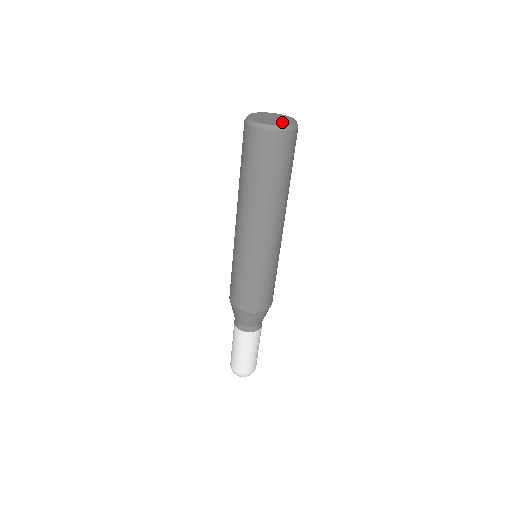
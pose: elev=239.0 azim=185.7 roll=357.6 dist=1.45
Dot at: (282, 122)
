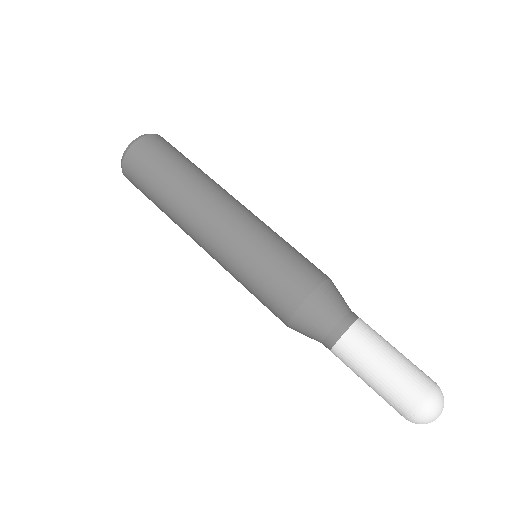
Dot at: occluded
